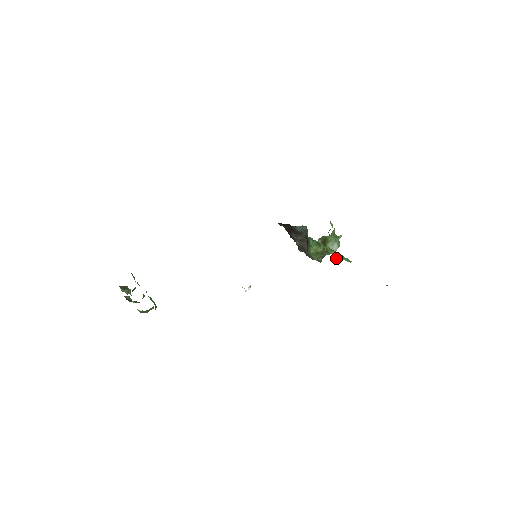
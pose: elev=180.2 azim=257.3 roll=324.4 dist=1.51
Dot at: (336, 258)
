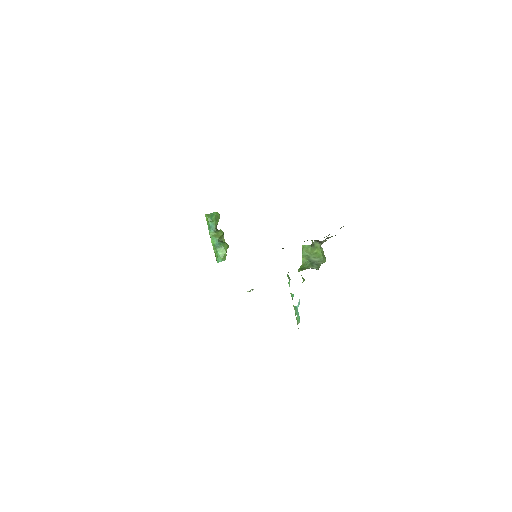
Dot at: (299, 301)
